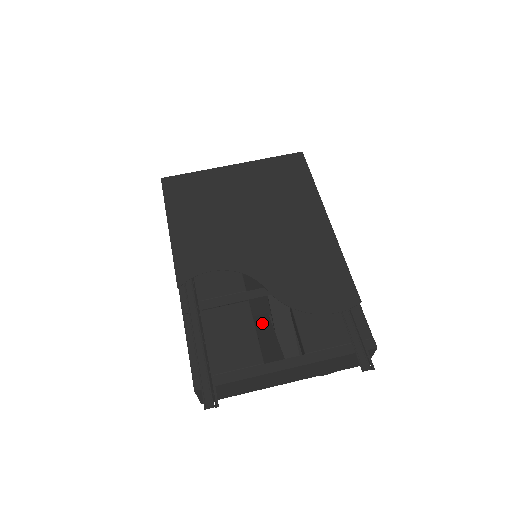
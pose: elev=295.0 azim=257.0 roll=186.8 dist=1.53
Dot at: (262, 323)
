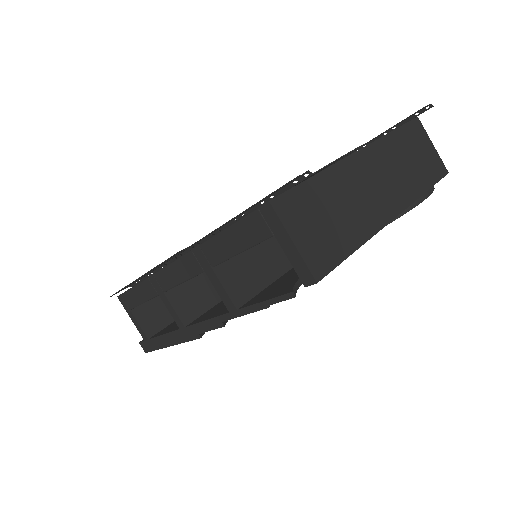
Dot at: occluded
